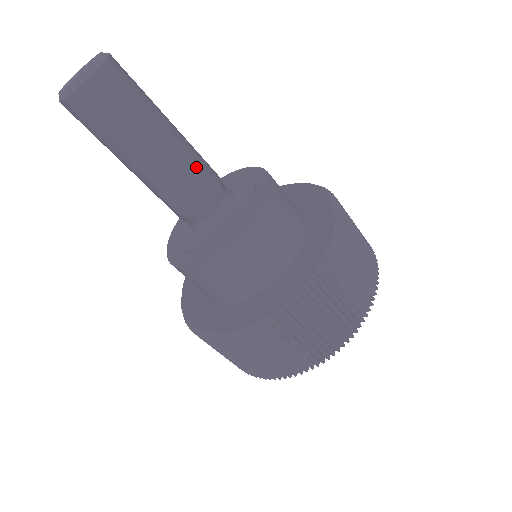
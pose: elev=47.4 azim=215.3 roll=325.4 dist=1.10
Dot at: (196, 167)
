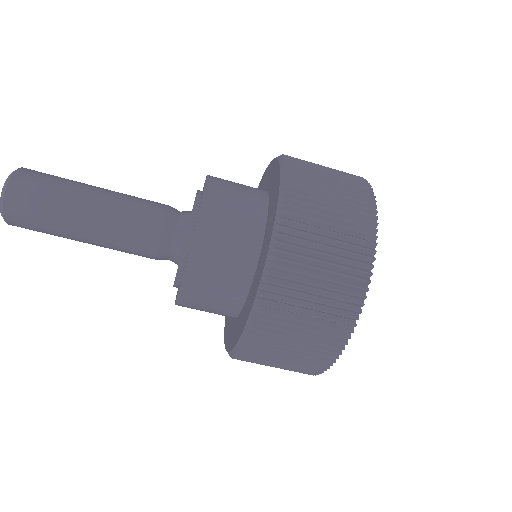
Dot at: (127, 231)
